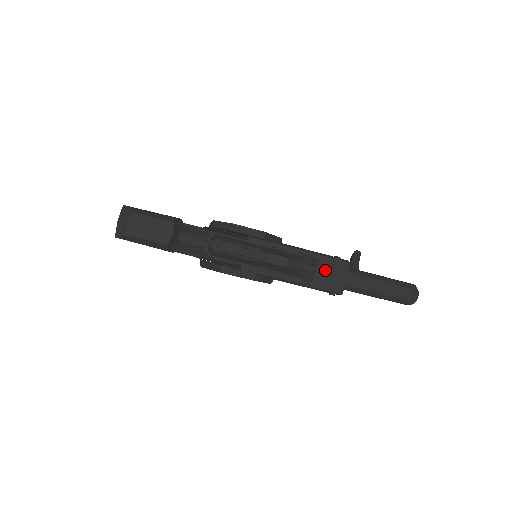
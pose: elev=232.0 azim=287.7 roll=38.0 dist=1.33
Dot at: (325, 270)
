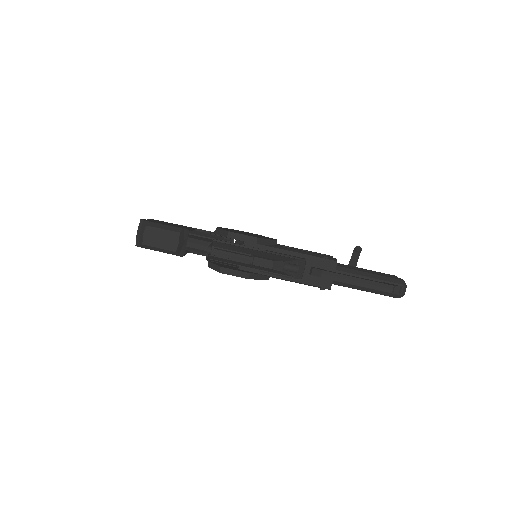
Dot at: (312, 269)
